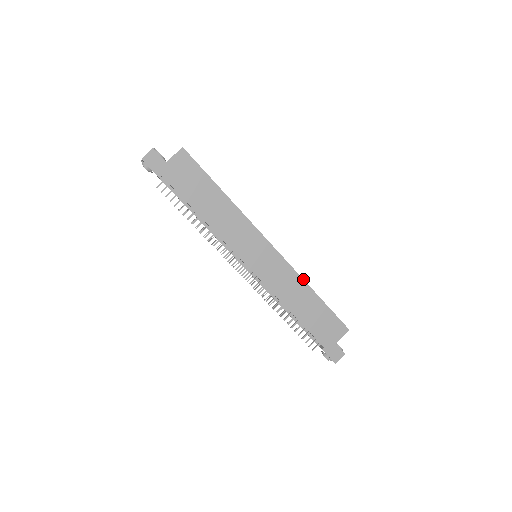
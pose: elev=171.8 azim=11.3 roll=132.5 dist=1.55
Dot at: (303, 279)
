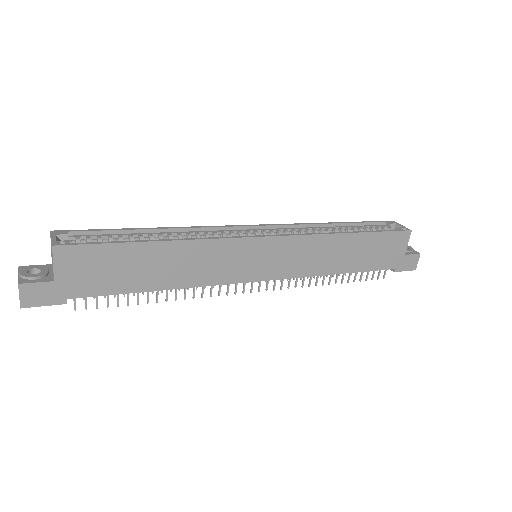
Dot at: (329, 234)
